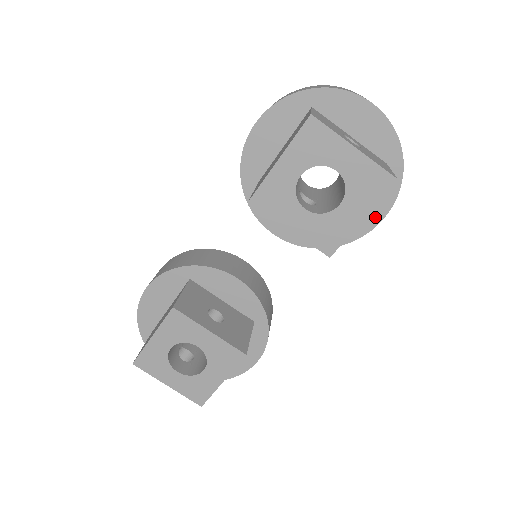
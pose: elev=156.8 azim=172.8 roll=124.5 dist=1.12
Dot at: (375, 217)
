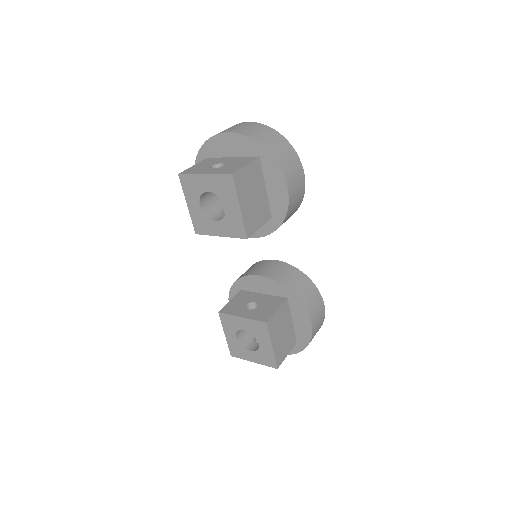
Dot at: (283, 191)
